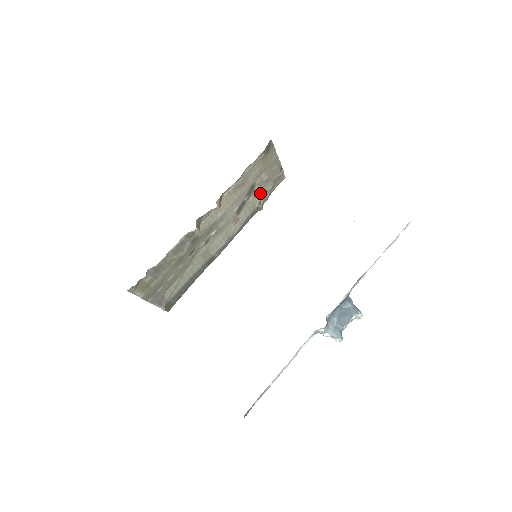
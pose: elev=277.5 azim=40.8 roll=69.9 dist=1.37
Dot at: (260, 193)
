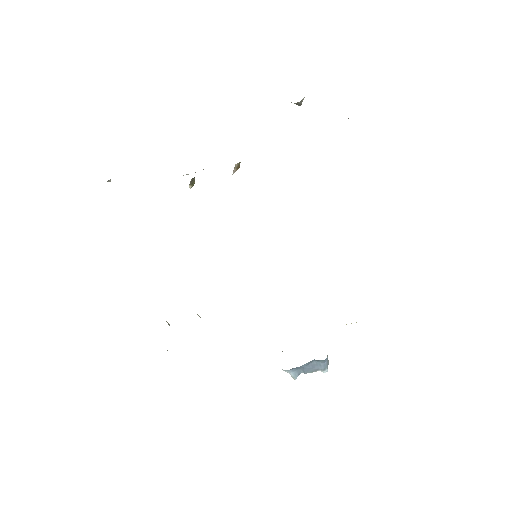
Dot at: occluded
